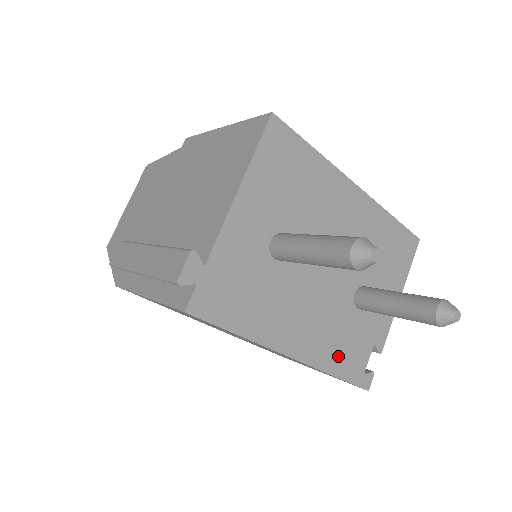
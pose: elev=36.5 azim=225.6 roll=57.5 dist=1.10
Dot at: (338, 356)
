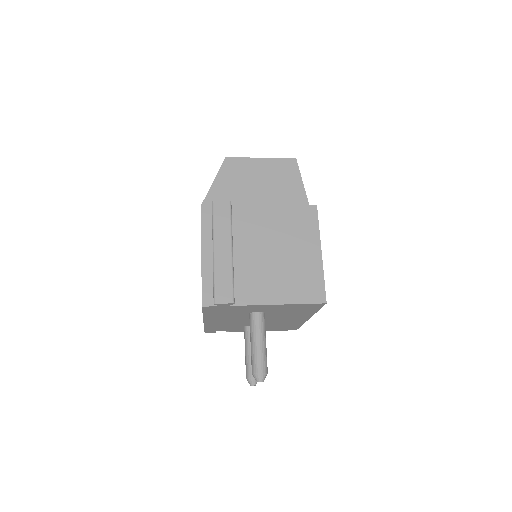
Dot at: (215, 327)
